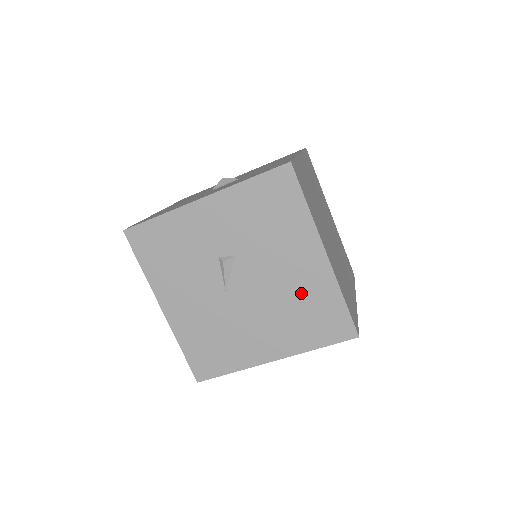
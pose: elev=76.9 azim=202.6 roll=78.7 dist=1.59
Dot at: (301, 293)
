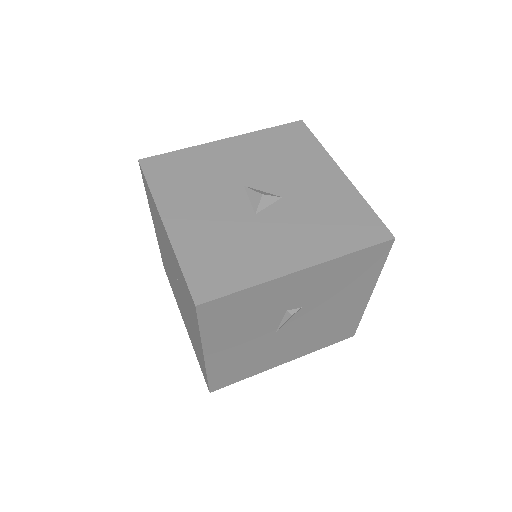
Dot at: (335, 321)
